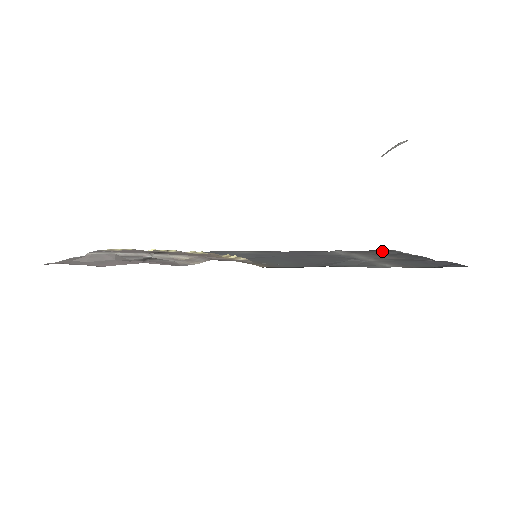
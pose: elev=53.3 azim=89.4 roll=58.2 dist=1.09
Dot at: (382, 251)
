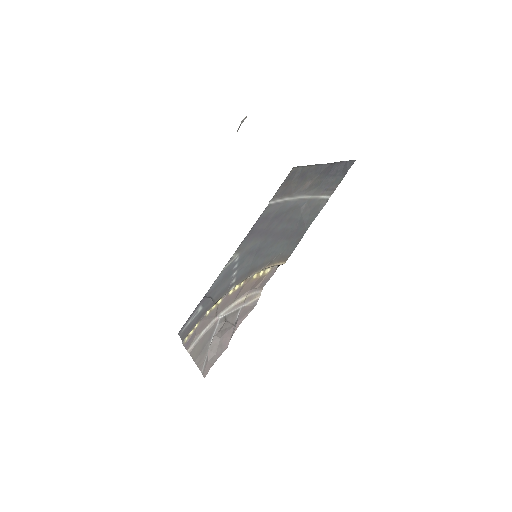
Dot at: (292, 177)
